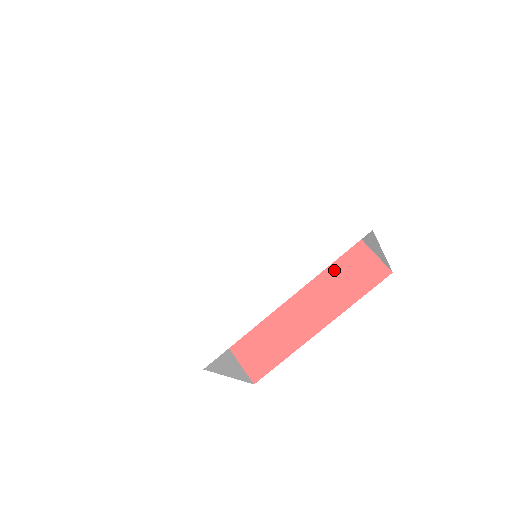
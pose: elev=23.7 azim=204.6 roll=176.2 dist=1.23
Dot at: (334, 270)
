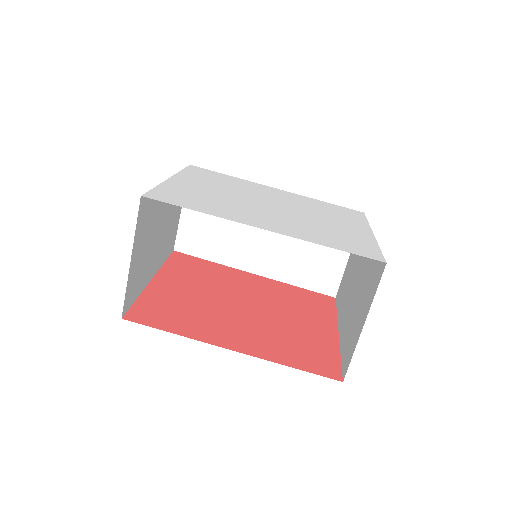
Dot at: (293, 340)
